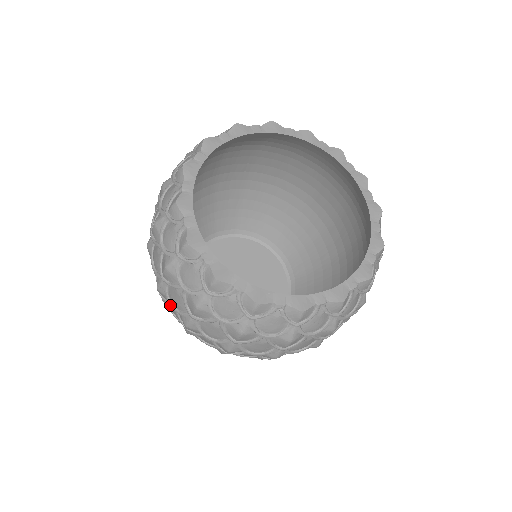
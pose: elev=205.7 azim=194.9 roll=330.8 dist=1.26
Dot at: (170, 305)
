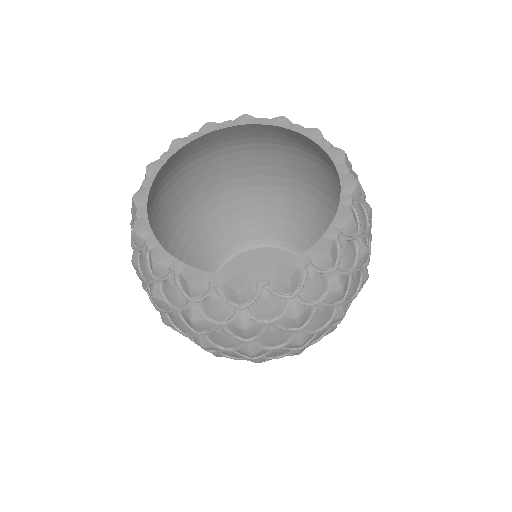
Dot at: occluded
